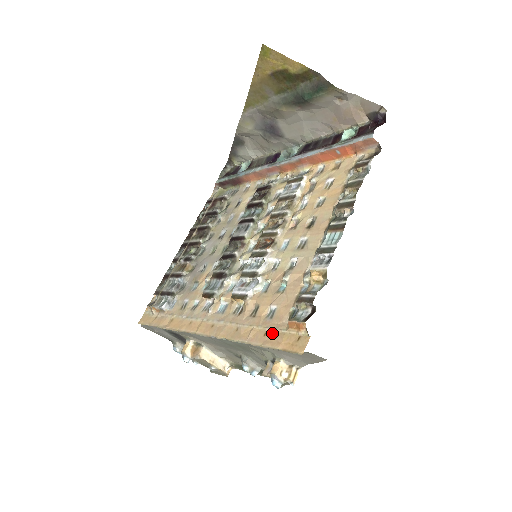
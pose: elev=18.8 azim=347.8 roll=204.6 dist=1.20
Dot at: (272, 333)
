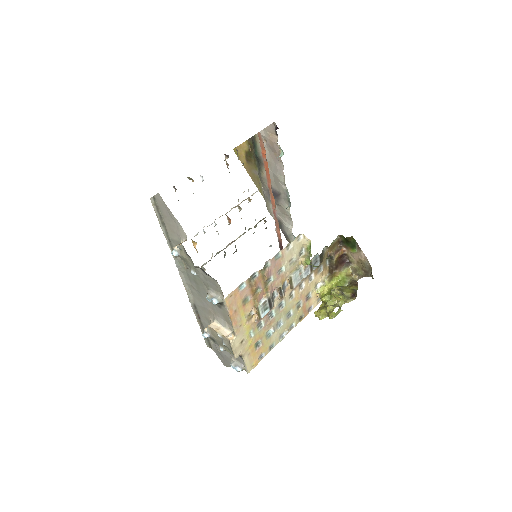
Dot at: occluded
